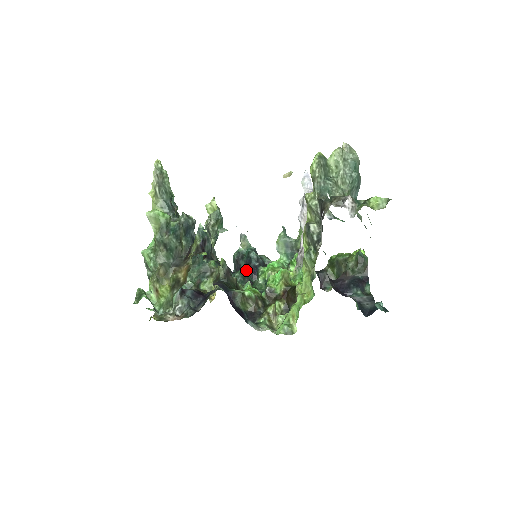
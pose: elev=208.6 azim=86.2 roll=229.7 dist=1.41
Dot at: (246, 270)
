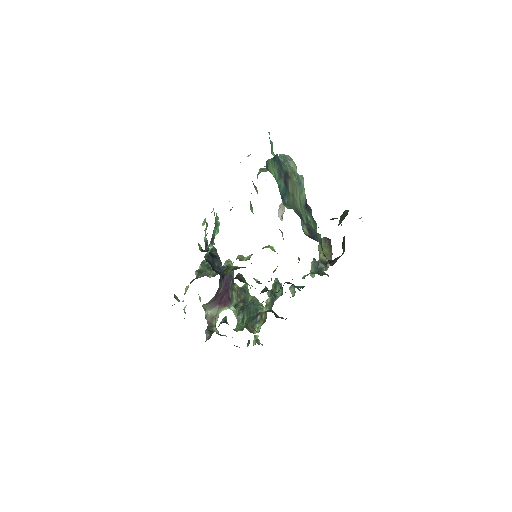
Dot at: occluded
